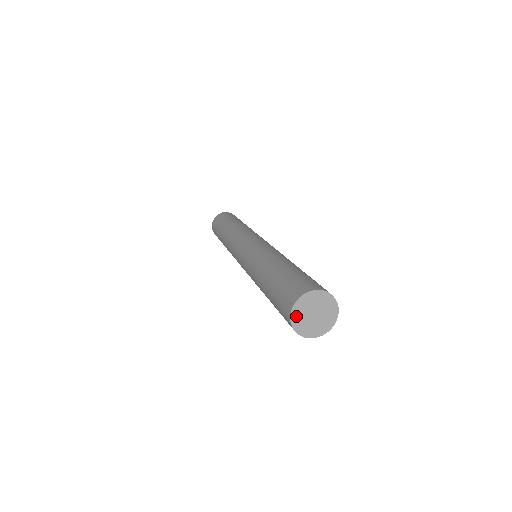
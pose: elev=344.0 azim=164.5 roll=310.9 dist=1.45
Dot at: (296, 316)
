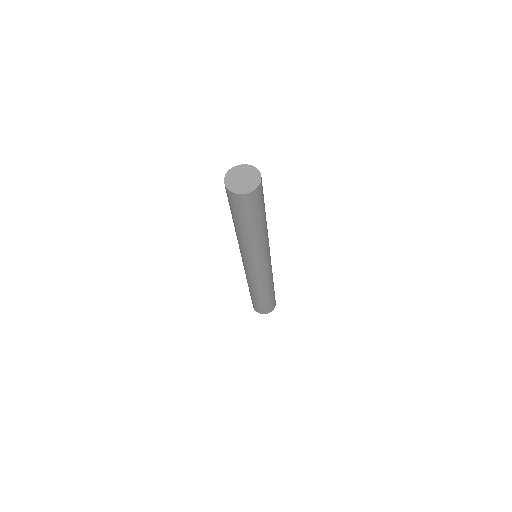
Dot at: (235, 170)
